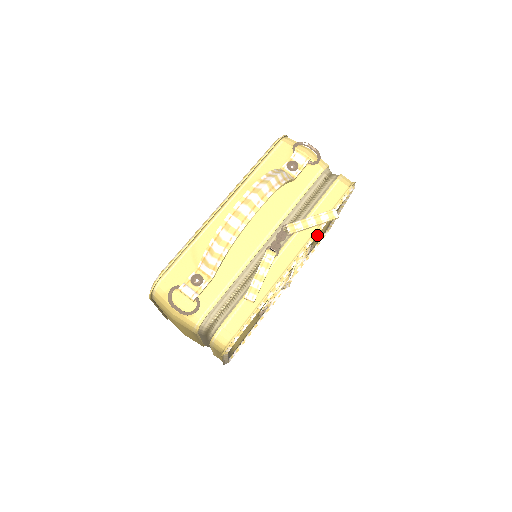
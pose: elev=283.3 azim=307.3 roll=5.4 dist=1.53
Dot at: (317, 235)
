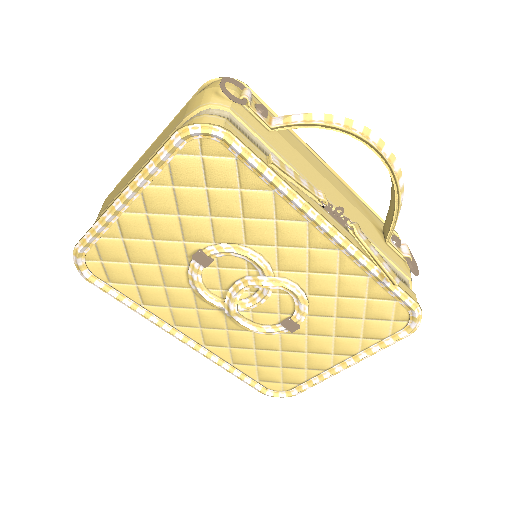
Dot at: (324, 316)
